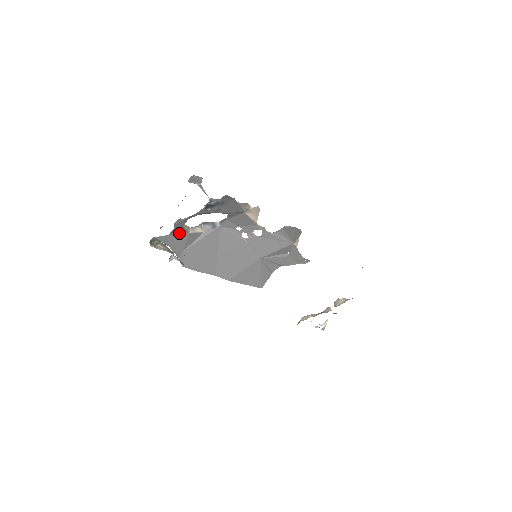
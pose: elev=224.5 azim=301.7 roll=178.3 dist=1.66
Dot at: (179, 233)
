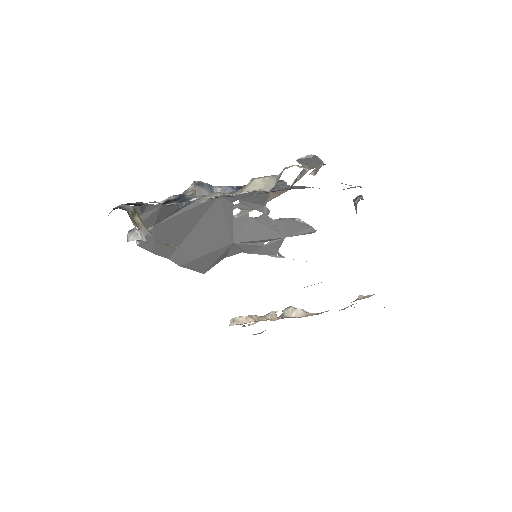
Dot at: occluded
